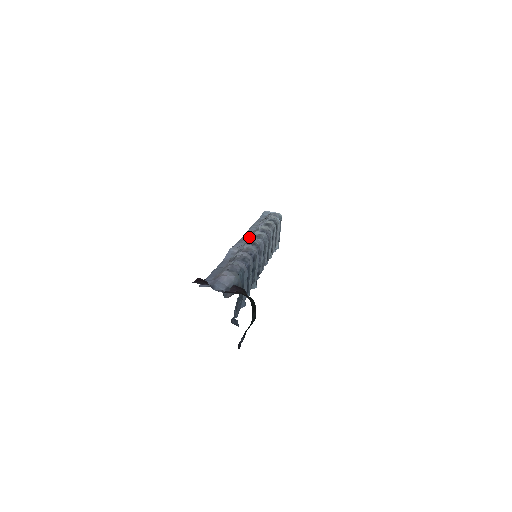
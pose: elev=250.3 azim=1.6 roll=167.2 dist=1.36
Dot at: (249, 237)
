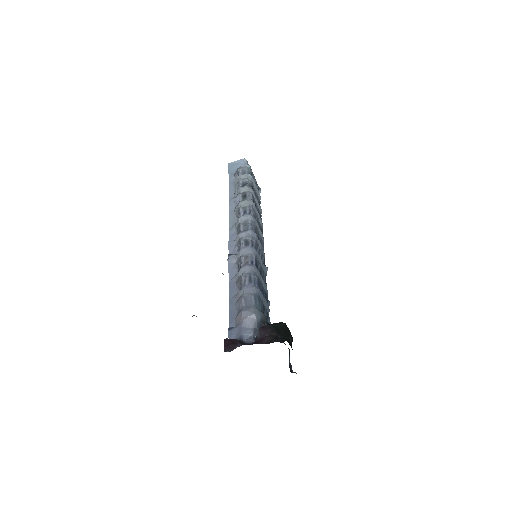
Dot at: (236, 227)
